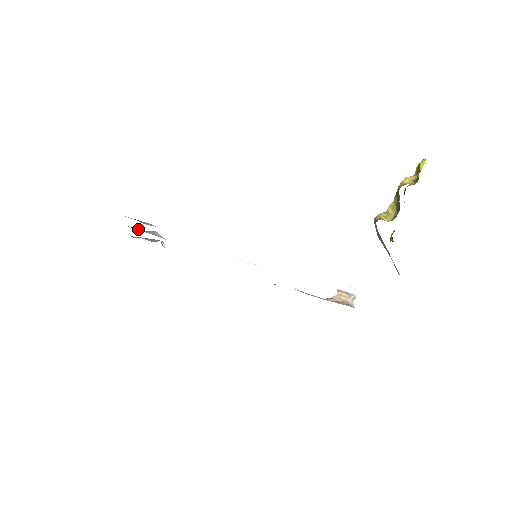
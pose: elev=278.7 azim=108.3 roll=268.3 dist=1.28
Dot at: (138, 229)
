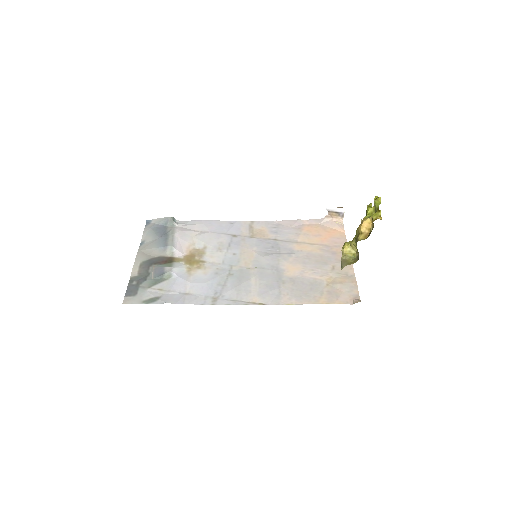
Dot at: (158, 253)
